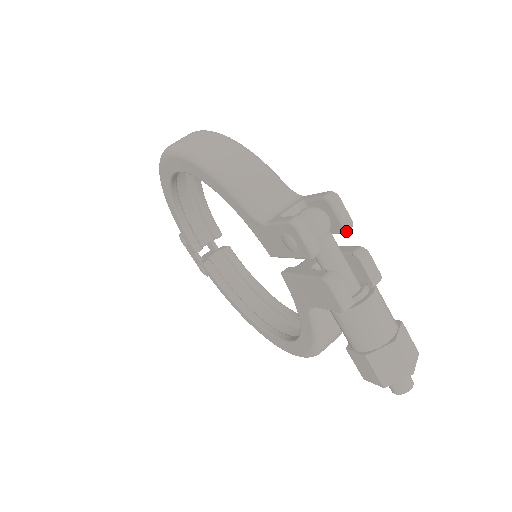
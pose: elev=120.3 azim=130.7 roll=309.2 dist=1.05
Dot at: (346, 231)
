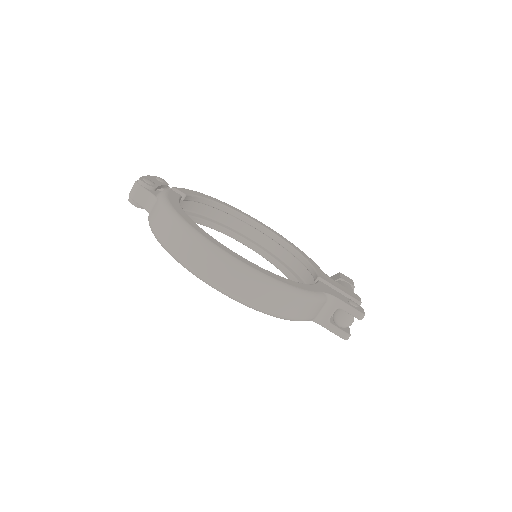
Dot at: occluded
